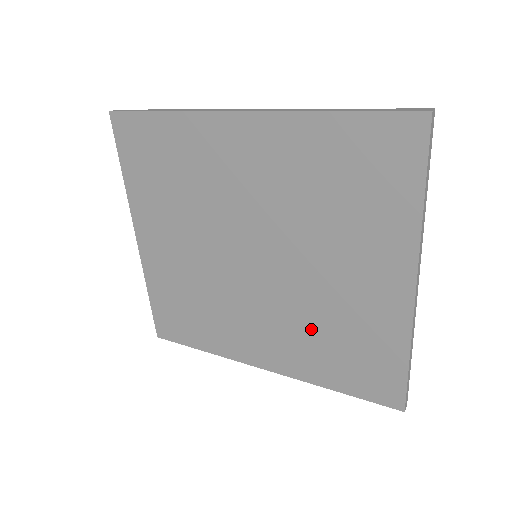
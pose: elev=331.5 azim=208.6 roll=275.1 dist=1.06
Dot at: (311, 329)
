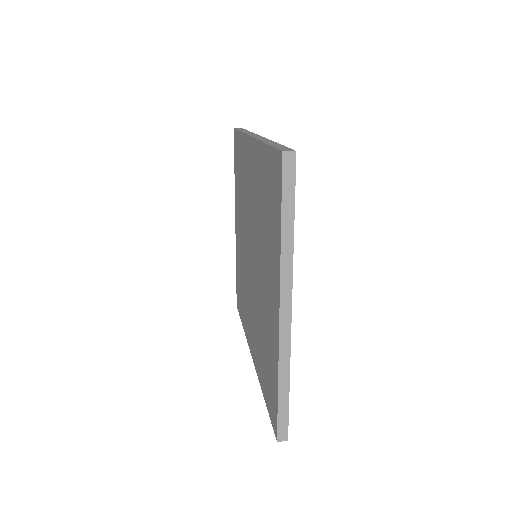
Dot at: (260, 331)
